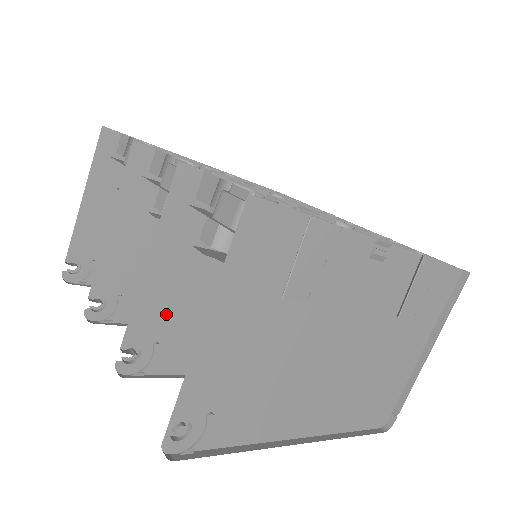
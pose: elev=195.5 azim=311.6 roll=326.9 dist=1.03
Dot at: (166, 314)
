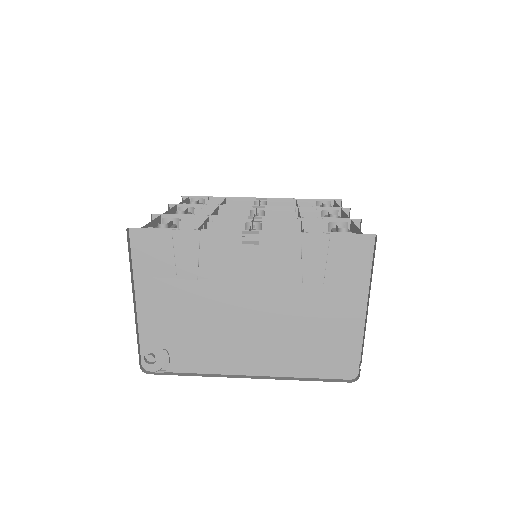
Dot at: occluded
